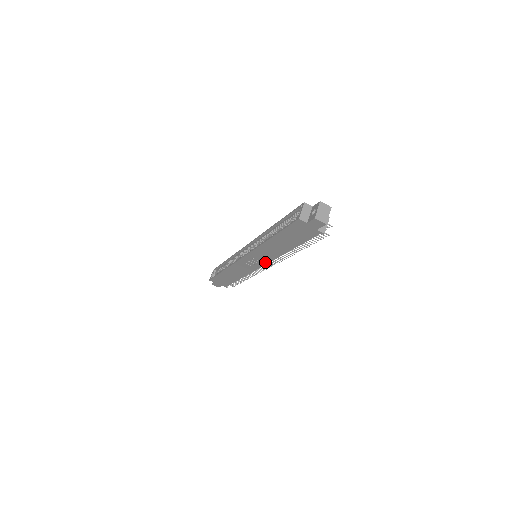
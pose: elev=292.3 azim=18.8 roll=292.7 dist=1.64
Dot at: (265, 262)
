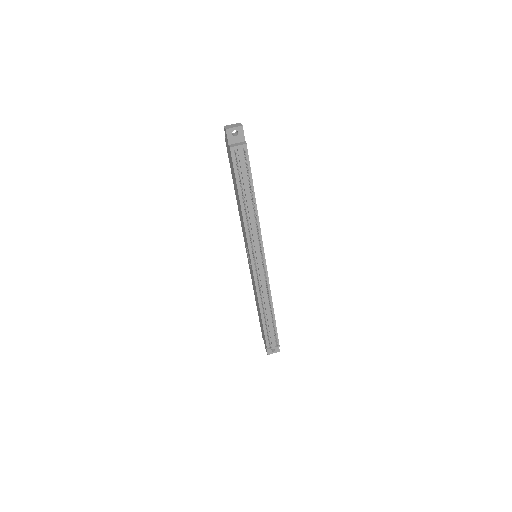
Dot at: (248, 249)
